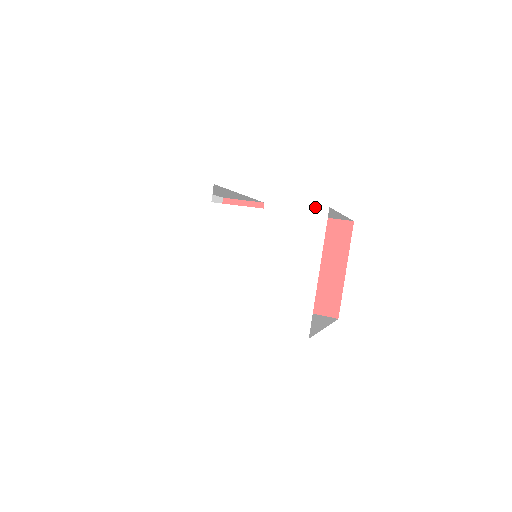
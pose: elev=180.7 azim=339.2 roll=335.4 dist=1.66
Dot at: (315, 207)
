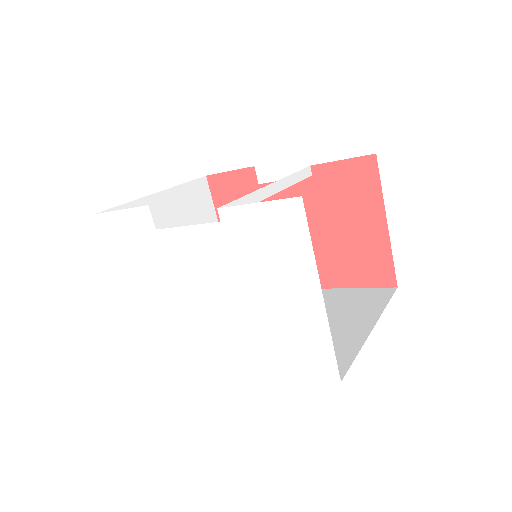
Dot at: (282, 202)
